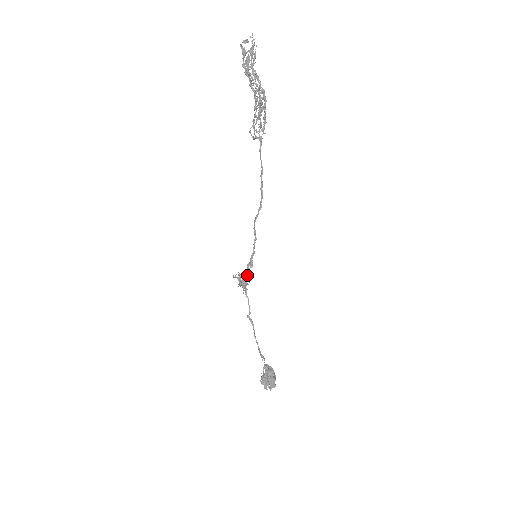
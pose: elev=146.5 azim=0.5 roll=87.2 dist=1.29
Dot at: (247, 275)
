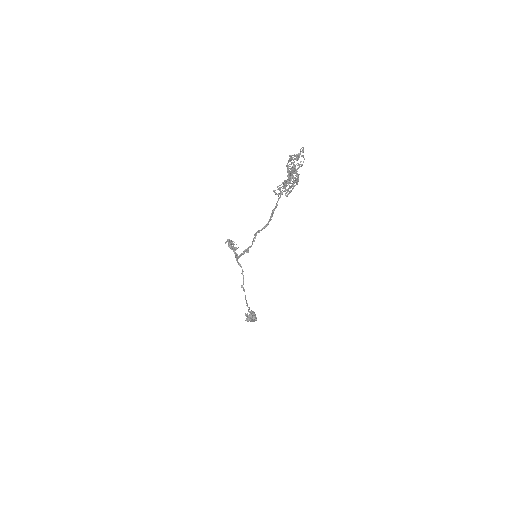
Dot at: occluded
